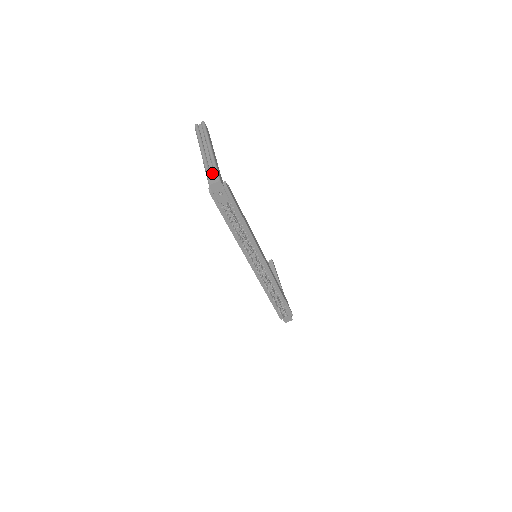
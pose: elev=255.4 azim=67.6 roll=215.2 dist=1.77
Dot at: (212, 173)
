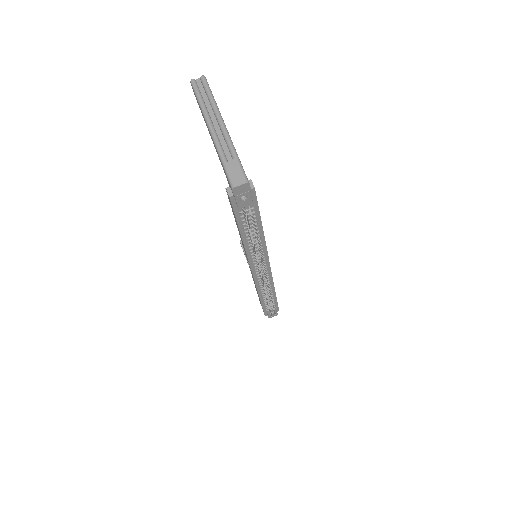
Dot at: (234, 167)
